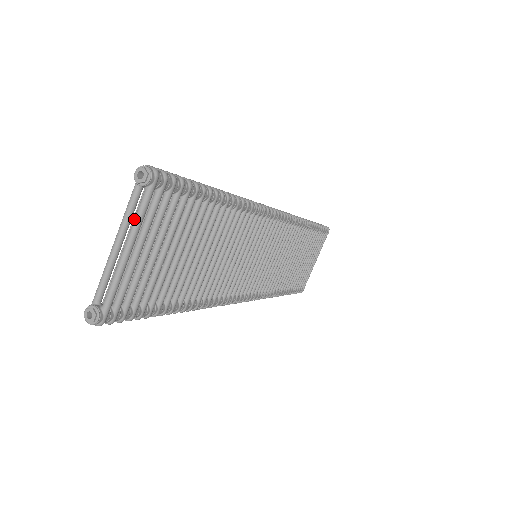
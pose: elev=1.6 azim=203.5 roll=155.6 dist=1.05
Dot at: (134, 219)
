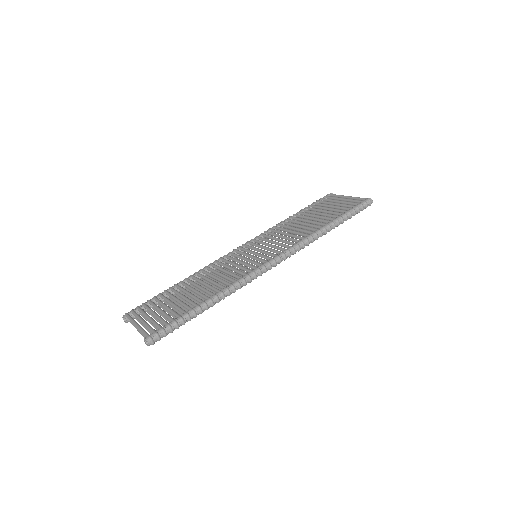
Dot at: (143, 335)
